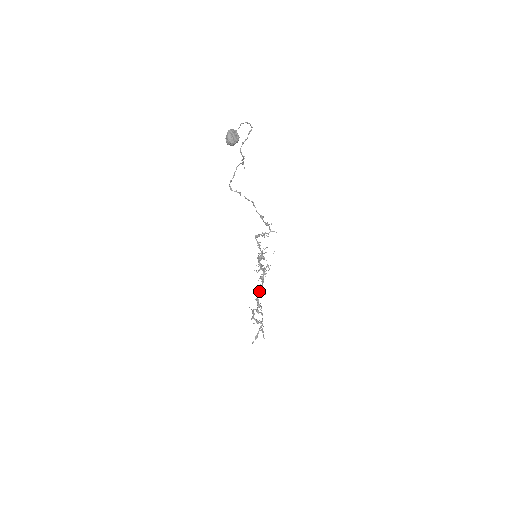
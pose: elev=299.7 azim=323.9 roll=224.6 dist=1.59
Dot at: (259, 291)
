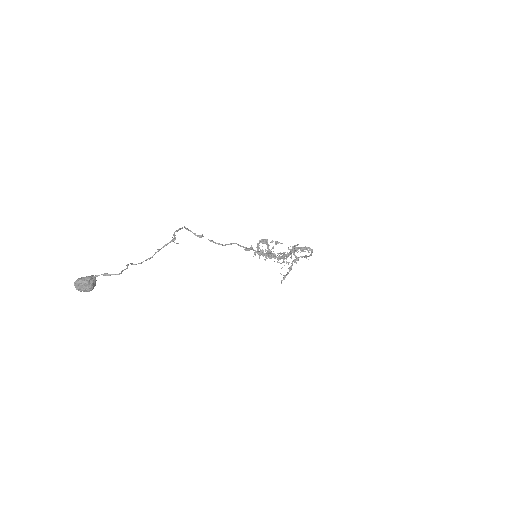
Dot at: occluded
